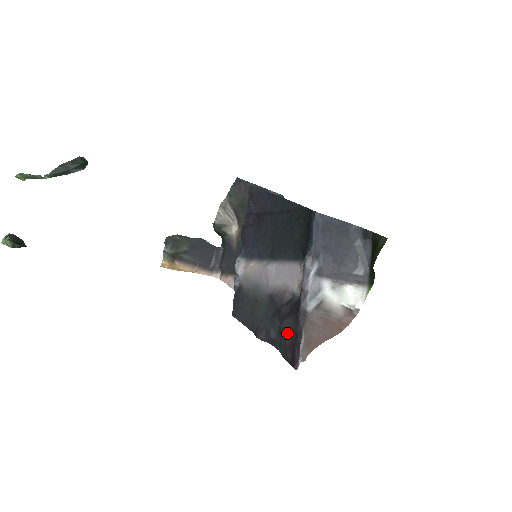
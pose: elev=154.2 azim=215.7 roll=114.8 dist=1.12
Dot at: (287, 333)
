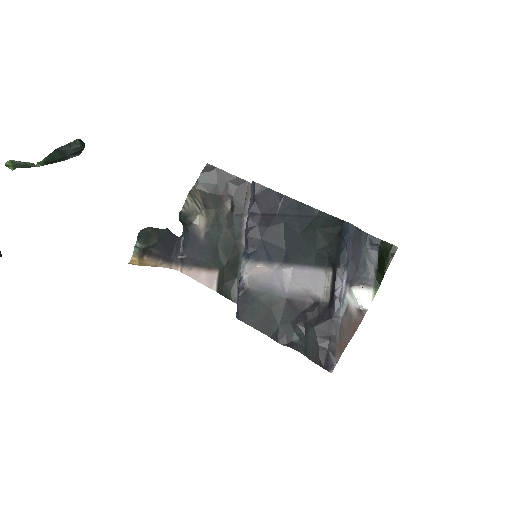
Dot at: (319, 339)
